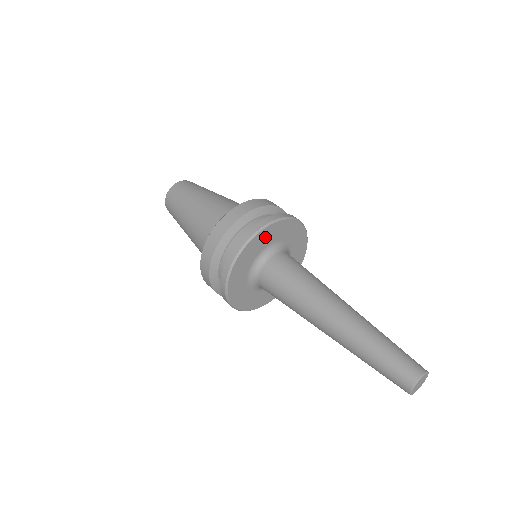
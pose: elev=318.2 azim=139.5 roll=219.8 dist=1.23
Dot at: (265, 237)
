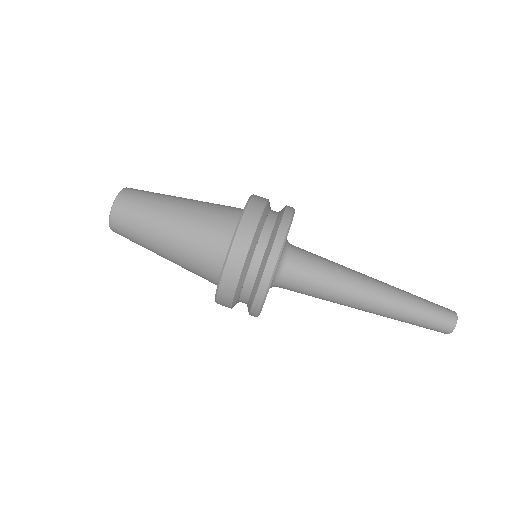
Dot at: occluded
